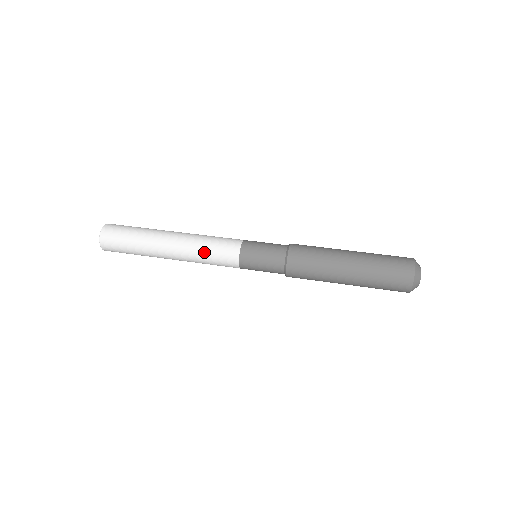
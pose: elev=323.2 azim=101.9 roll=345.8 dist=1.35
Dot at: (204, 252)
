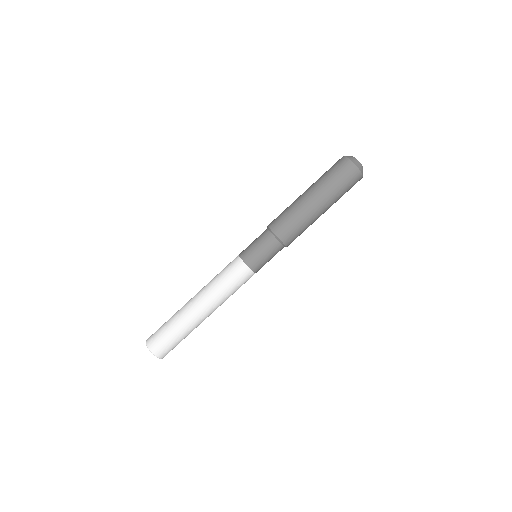
Dot at: (231, 294)
